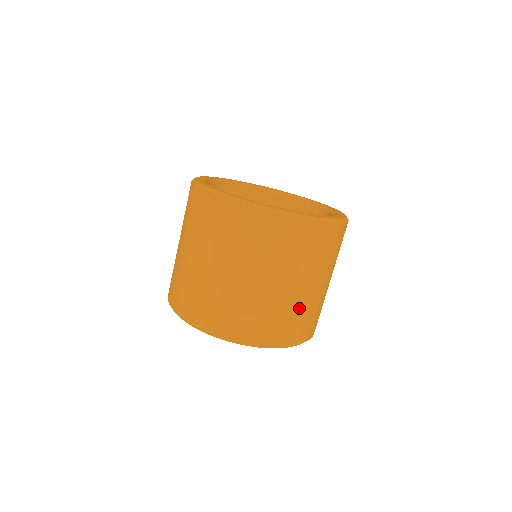
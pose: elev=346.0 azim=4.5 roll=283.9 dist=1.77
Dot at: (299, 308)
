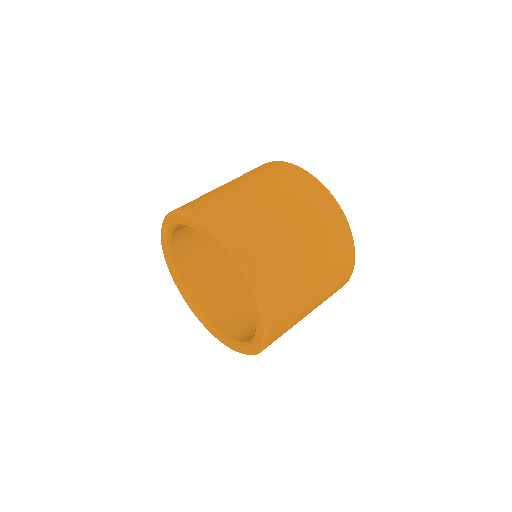
Dot at: (298, 312)
